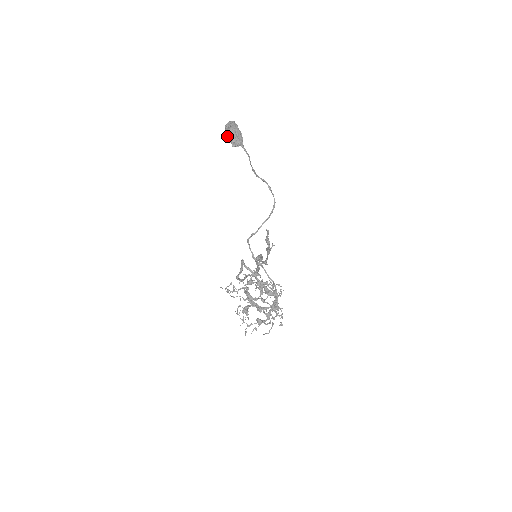
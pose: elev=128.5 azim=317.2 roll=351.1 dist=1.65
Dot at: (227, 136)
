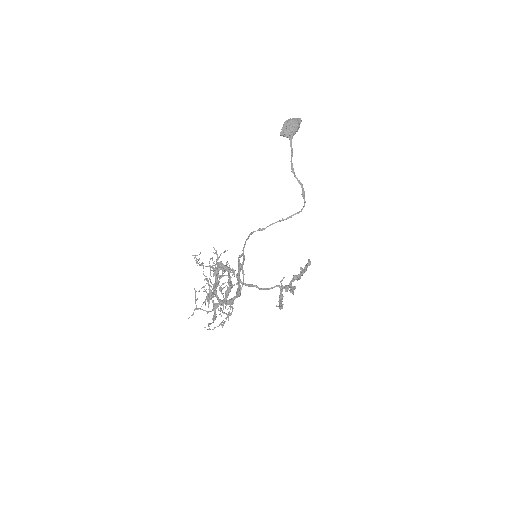
Dot at: occluded
